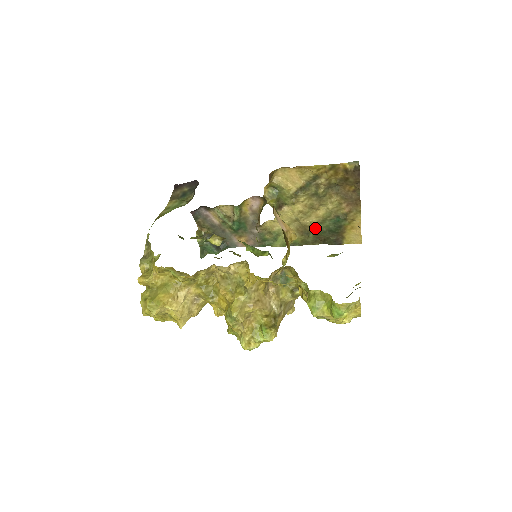
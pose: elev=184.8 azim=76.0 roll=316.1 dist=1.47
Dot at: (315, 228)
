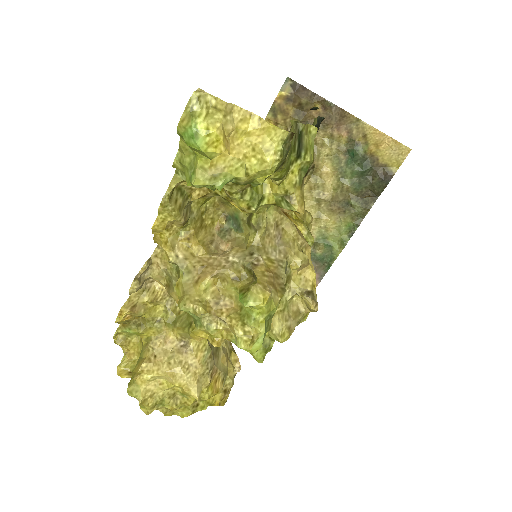
Dot at: (345, 190)
